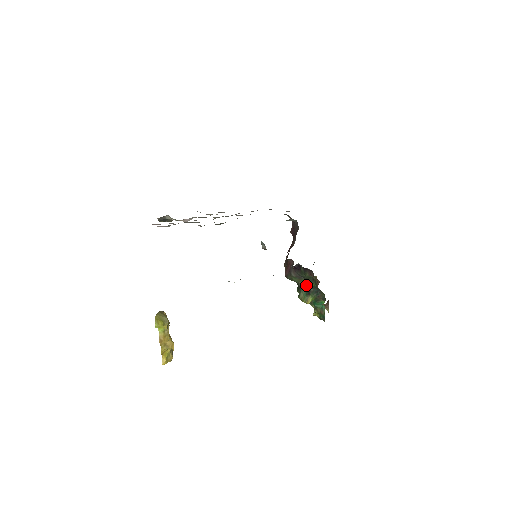
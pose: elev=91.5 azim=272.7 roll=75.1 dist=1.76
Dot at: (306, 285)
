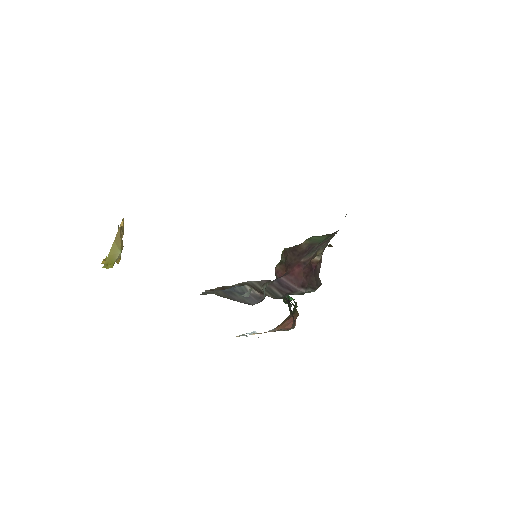
Dot at: occluded
